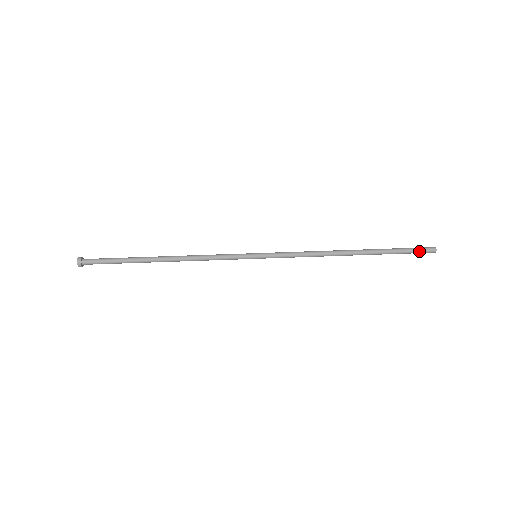
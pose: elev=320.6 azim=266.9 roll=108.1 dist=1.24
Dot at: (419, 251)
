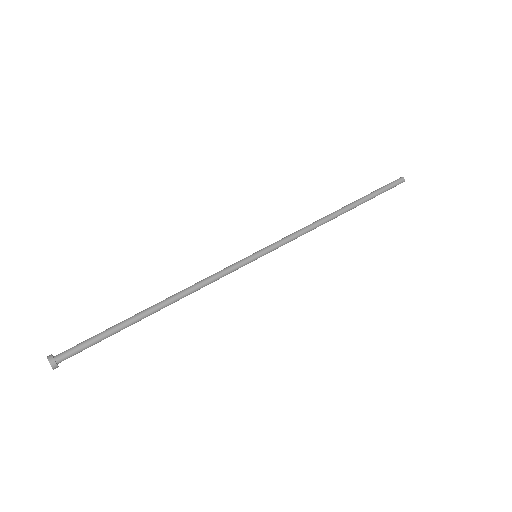
Dot at: (392, 185)
